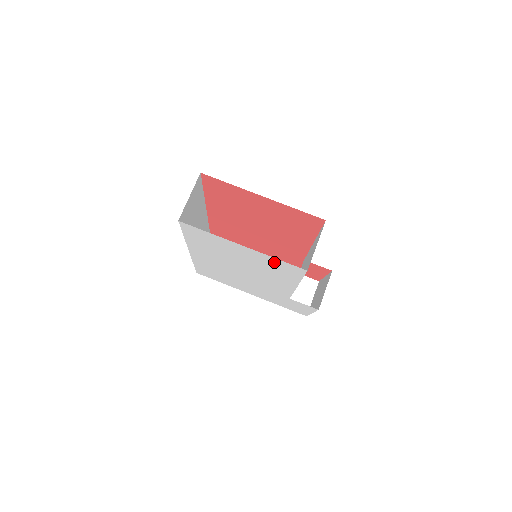
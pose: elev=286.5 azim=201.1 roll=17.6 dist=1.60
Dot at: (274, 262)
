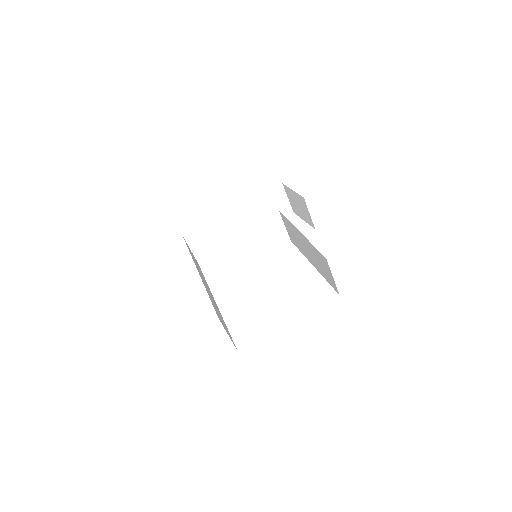
Dot at: occluded
